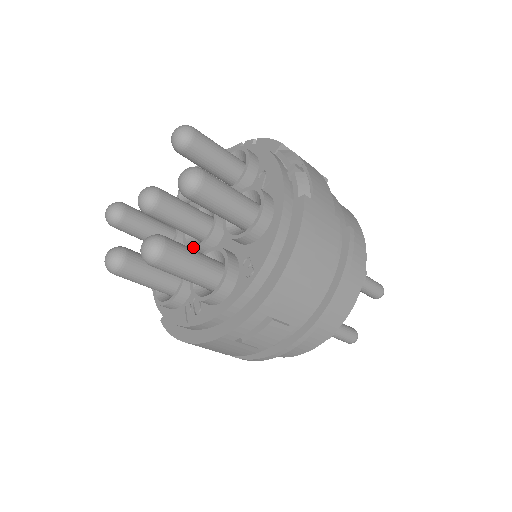
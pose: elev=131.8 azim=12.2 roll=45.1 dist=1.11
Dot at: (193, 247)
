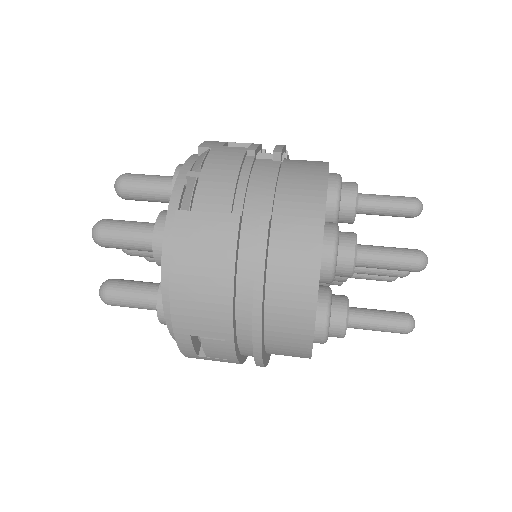
Dot at: occluded
